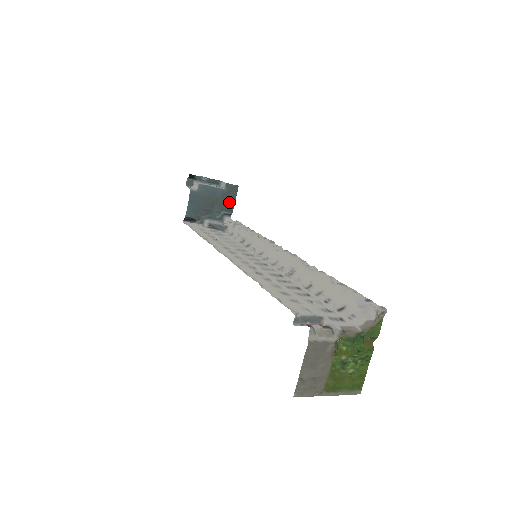
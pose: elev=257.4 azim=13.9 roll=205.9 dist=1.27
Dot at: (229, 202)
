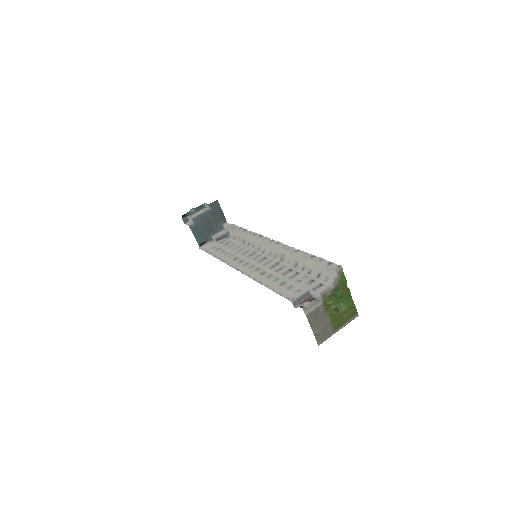
Dot at: (219, 214)
